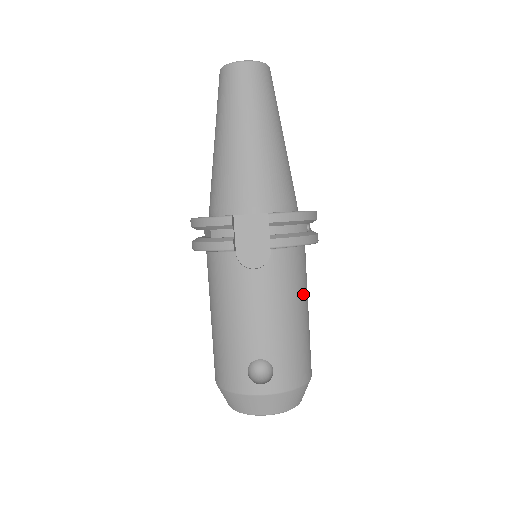
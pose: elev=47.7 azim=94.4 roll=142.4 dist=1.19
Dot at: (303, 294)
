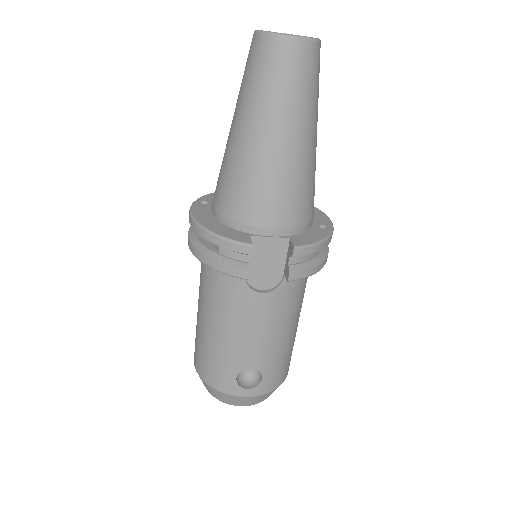
Dot at: (301, 306)
